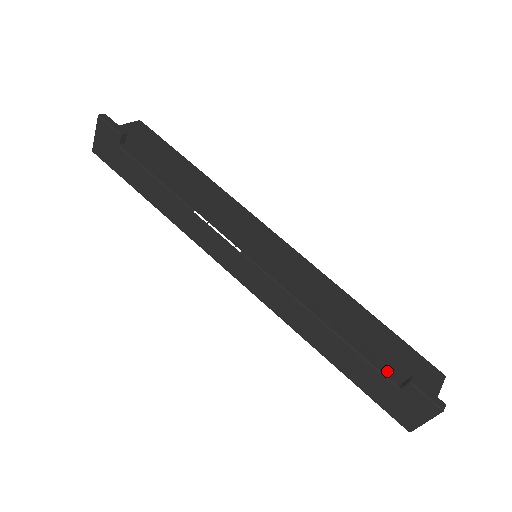
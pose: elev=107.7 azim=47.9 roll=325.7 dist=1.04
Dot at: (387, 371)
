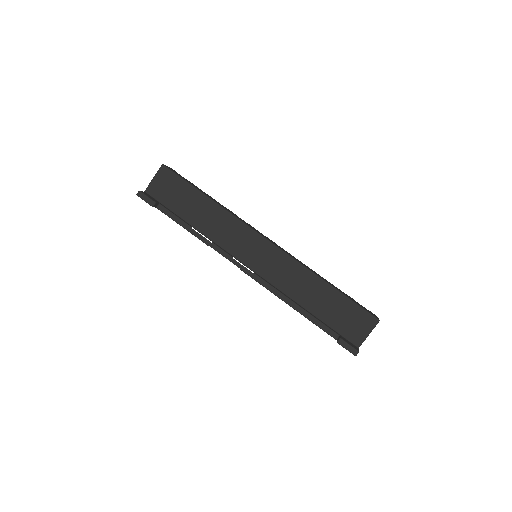
Dot at: (330, 331)
